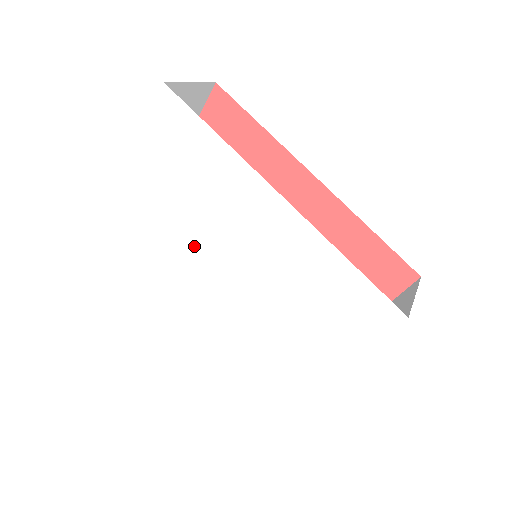
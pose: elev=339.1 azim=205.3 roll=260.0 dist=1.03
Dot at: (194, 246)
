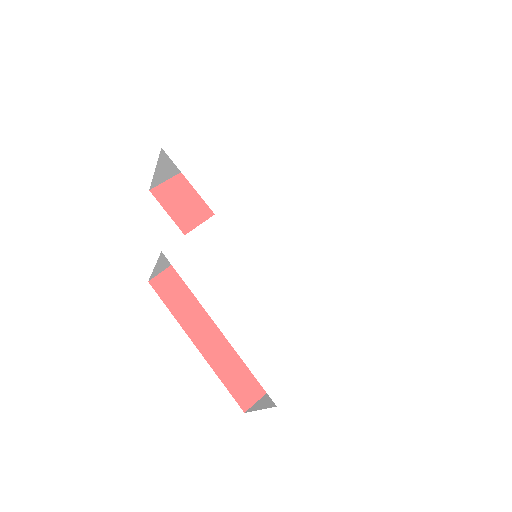
Dot at: (236, 211)
